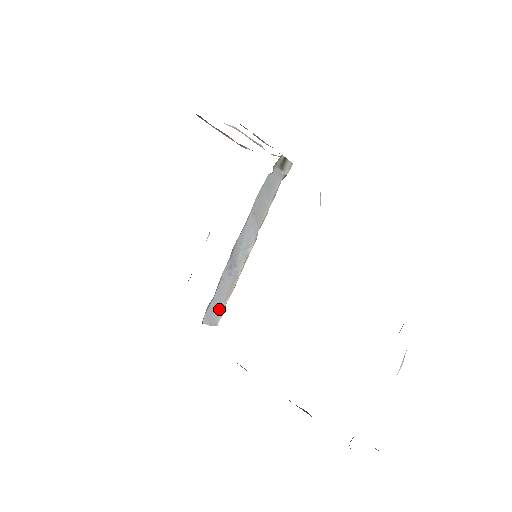
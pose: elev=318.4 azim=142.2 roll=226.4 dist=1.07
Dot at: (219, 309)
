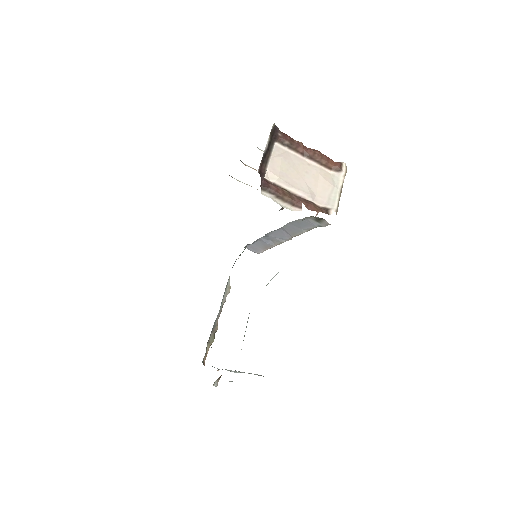
Dot at: (259, 249)
